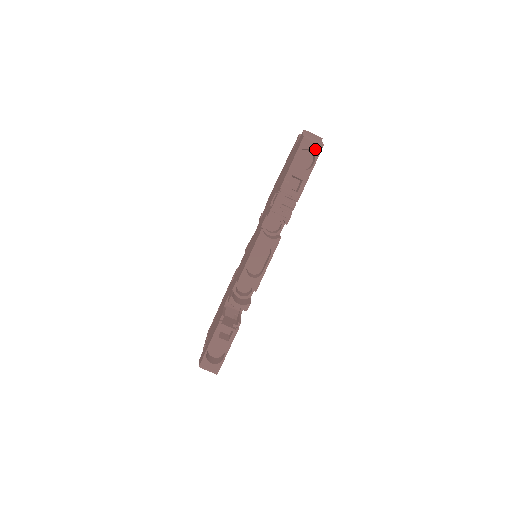
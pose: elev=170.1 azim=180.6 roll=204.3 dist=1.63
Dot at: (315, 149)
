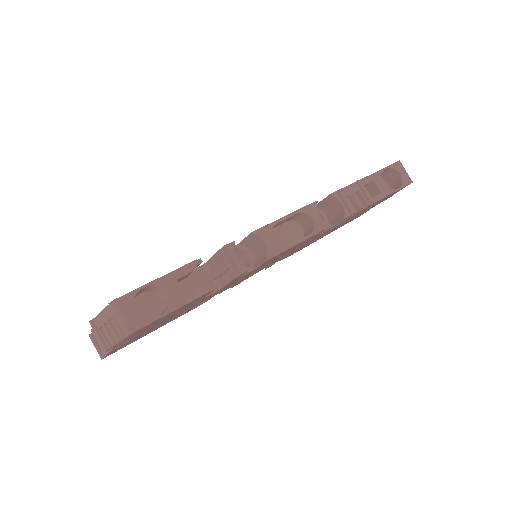
Dot at: (405, 178)
